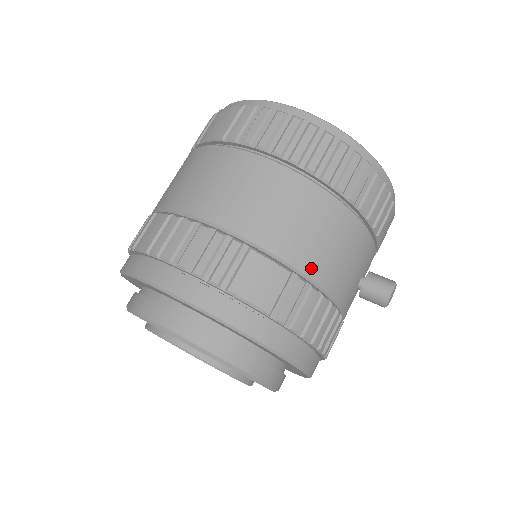
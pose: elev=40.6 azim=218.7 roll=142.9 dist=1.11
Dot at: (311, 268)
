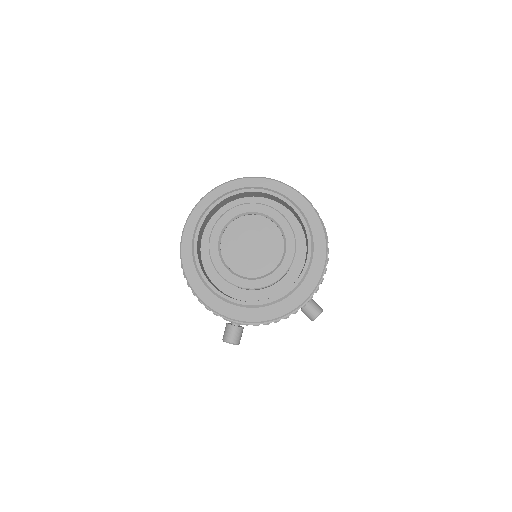
Dot at: occluded
